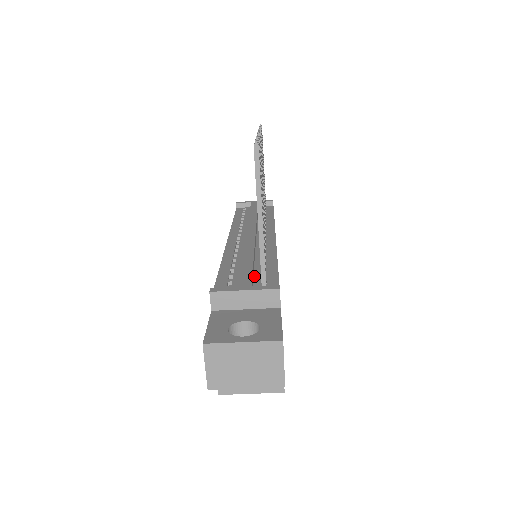
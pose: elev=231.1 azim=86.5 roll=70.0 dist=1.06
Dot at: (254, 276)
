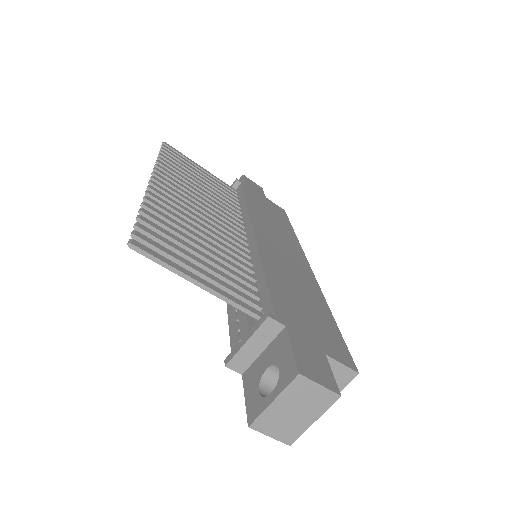
Dot at: occluded
